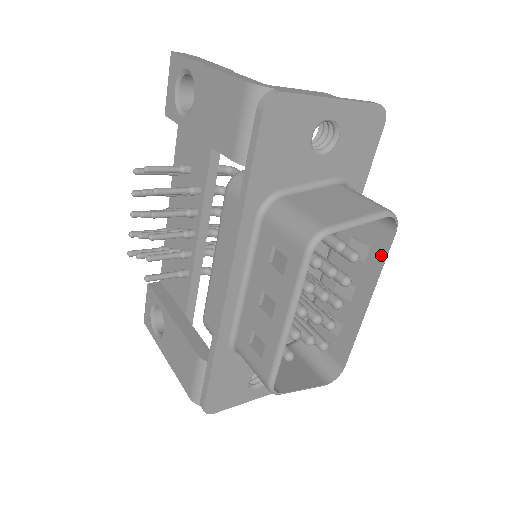
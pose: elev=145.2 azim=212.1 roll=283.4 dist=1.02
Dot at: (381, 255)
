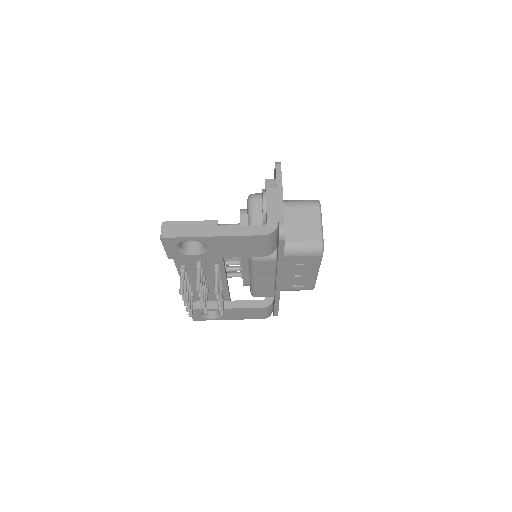
Dot at: occluded
